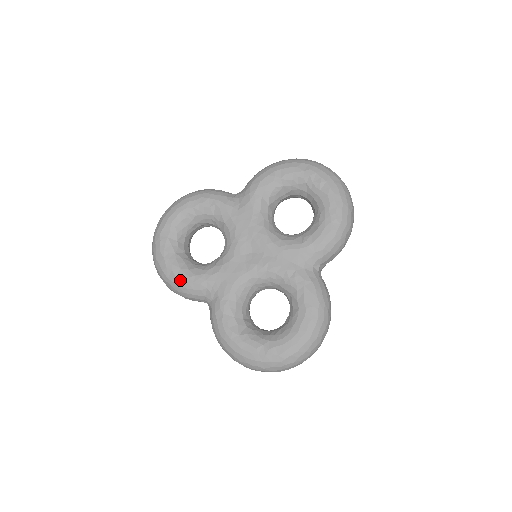
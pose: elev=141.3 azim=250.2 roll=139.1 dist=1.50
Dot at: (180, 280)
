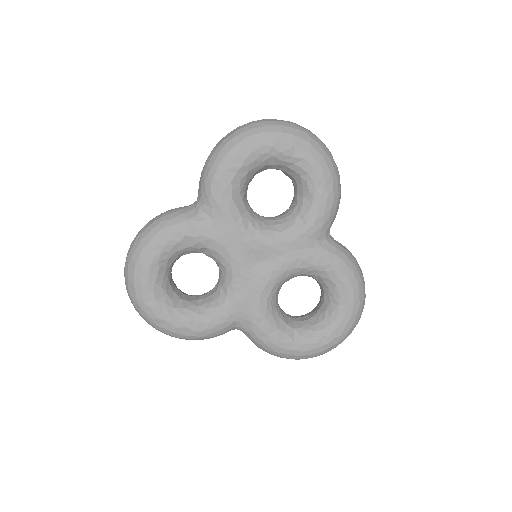
Dot at: (201, 331)
